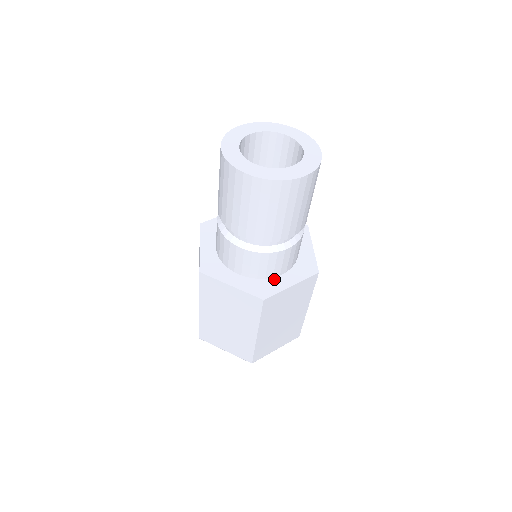
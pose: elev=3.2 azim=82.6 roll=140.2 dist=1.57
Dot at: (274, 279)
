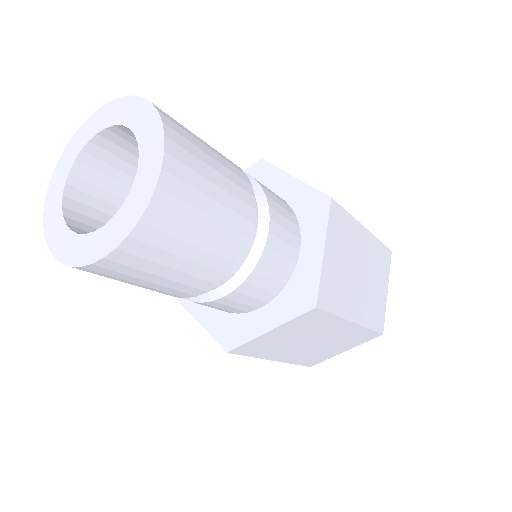
Dot at: (249, 316)
